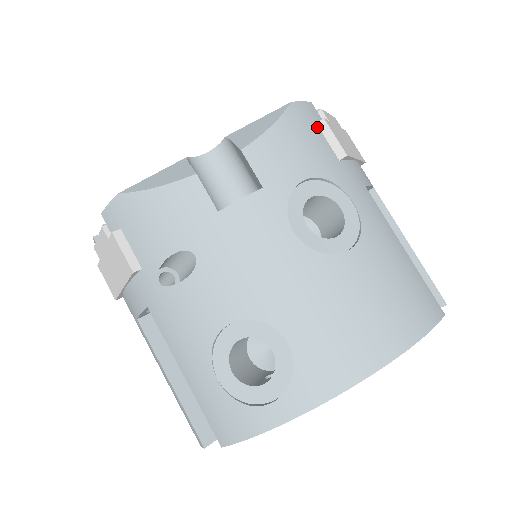
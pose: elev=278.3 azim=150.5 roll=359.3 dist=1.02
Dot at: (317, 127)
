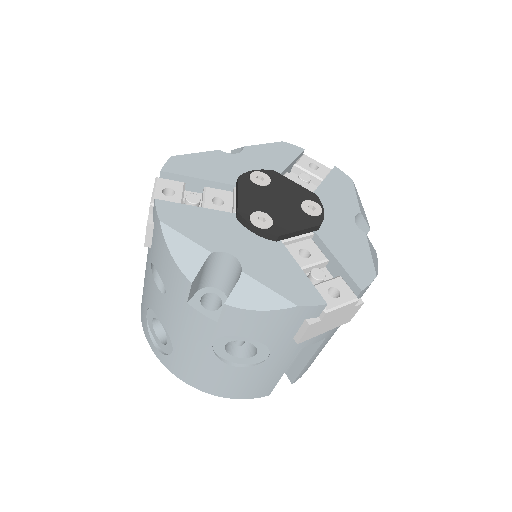
Dot at: (302, 321)
